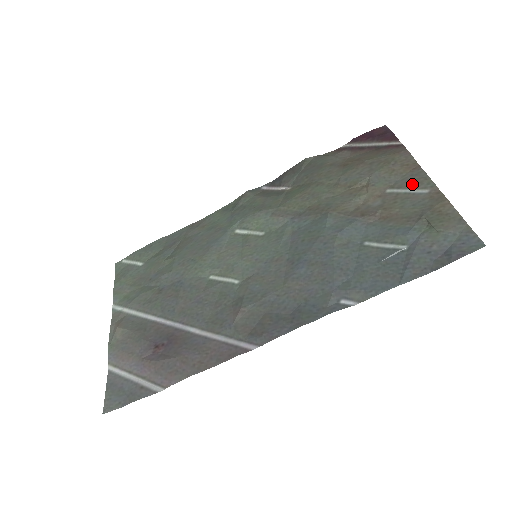
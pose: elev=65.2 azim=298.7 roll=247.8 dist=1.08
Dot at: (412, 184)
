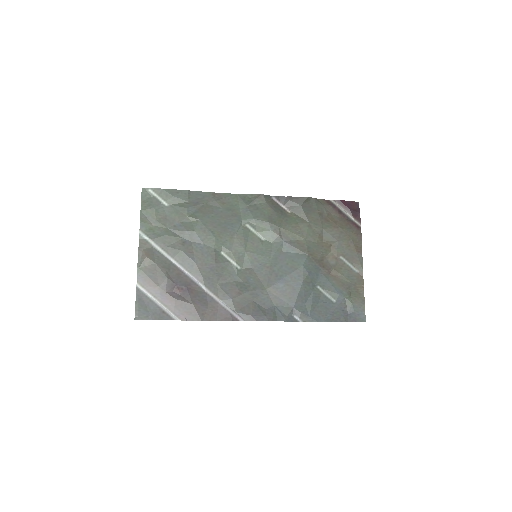
Dot at: (354, 262)
